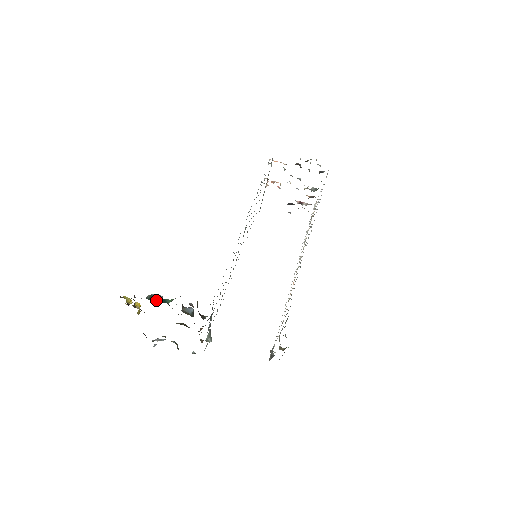
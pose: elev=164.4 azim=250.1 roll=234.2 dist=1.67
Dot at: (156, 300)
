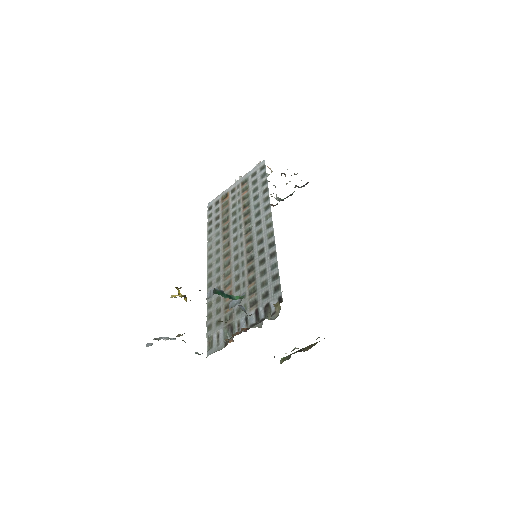
Dot at: (222, 295)
